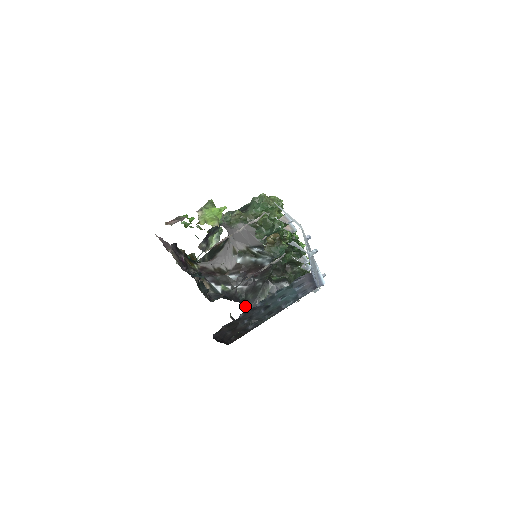
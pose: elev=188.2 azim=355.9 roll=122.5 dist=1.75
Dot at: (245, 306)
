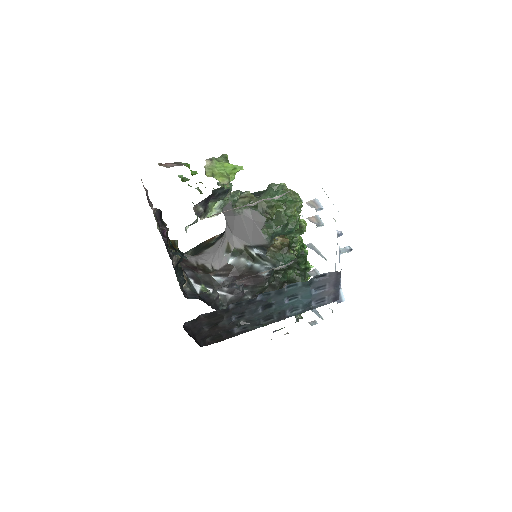
Dot at: occluded
